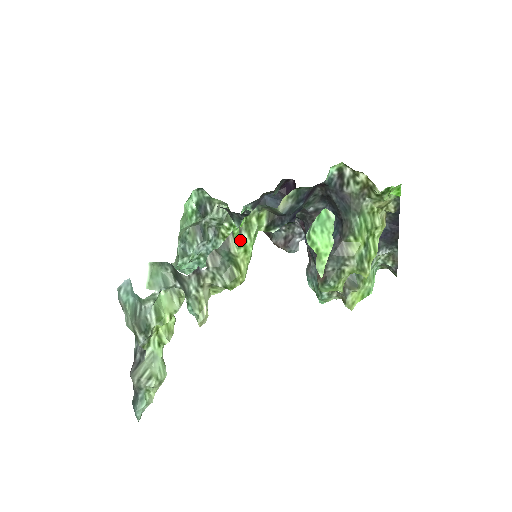
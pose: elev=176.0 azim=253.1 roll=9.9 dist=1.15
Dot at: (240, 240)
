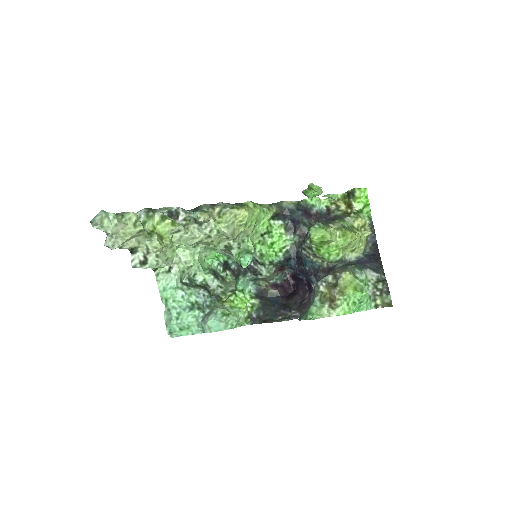
Dot at: (253, 202)
